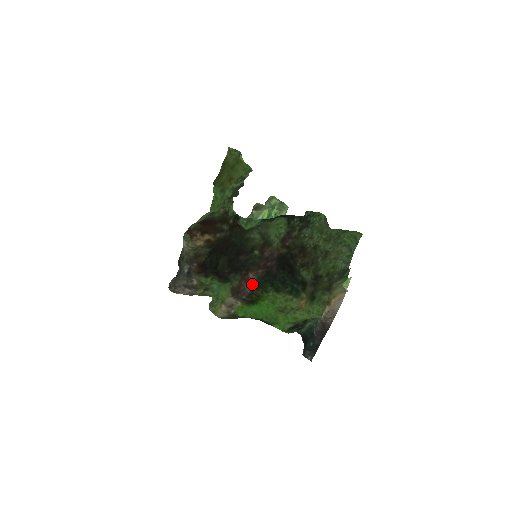
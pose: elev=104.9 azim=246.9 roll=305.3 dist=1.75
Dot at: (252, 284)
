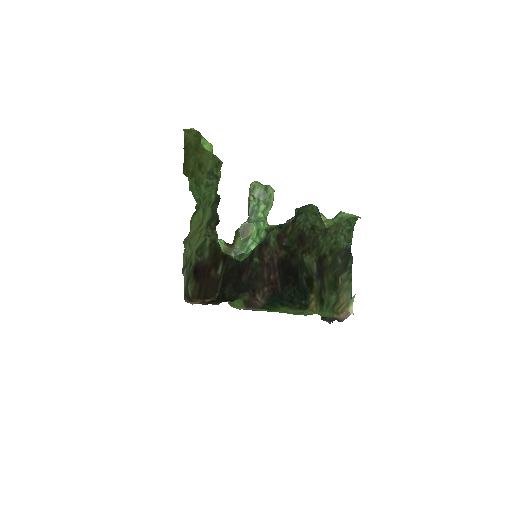
Dot at: occluded
